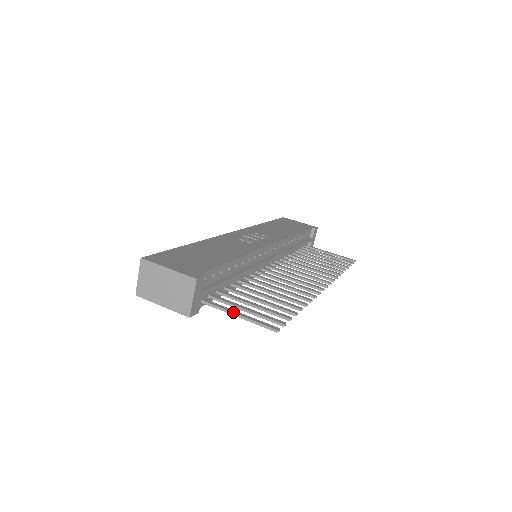
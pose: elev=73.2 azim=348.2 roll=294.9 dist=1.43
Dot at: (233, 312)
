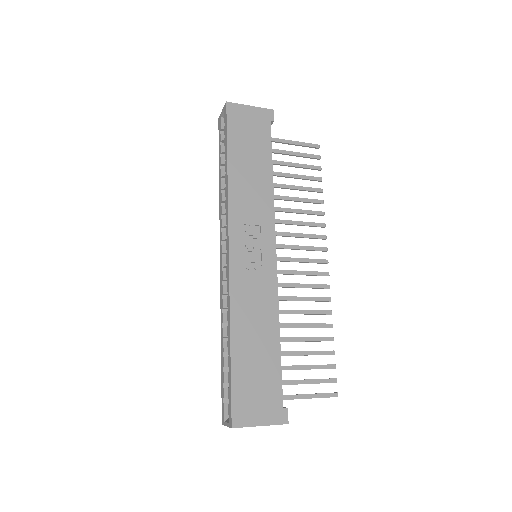
Dot at: occluded
